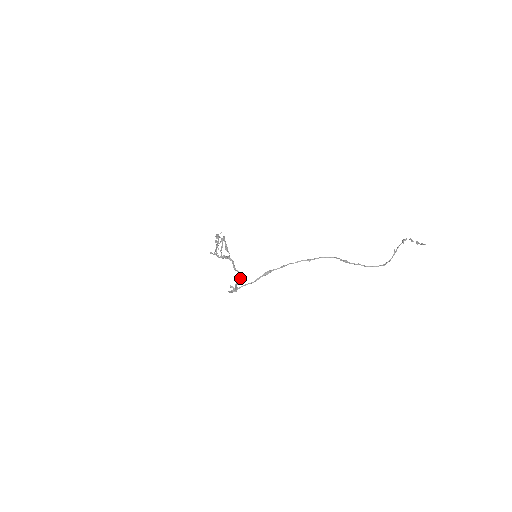
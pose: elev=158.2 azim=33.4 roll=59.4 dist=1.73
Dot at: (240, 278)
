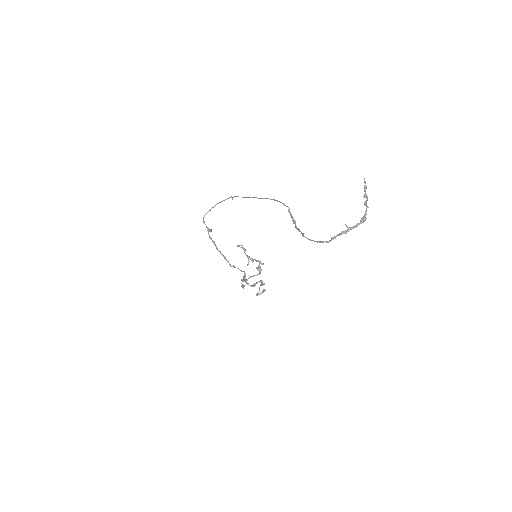
Dot at: (227, 260)
